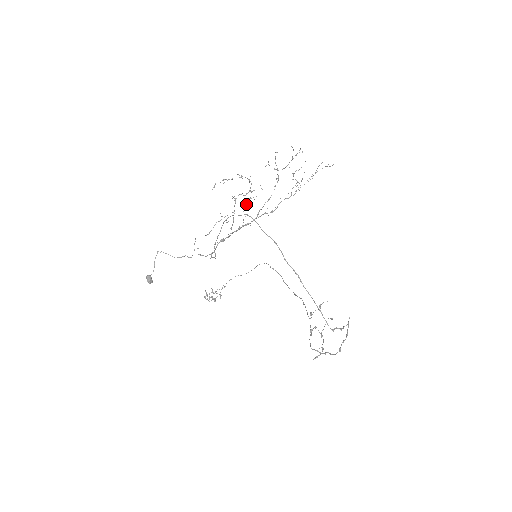
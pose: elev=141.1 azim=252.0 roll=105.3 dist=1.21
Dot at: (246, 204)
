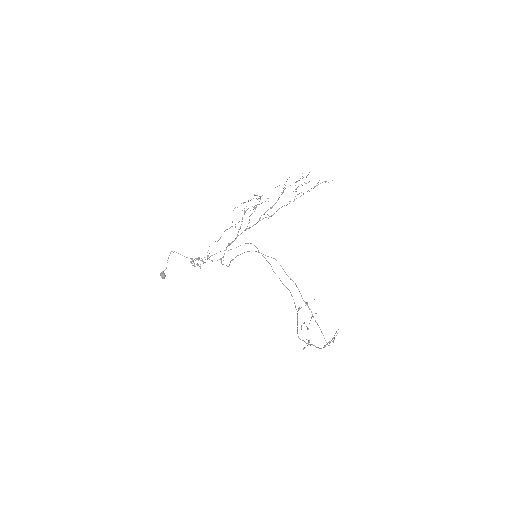
Dot at: (252, 213)
